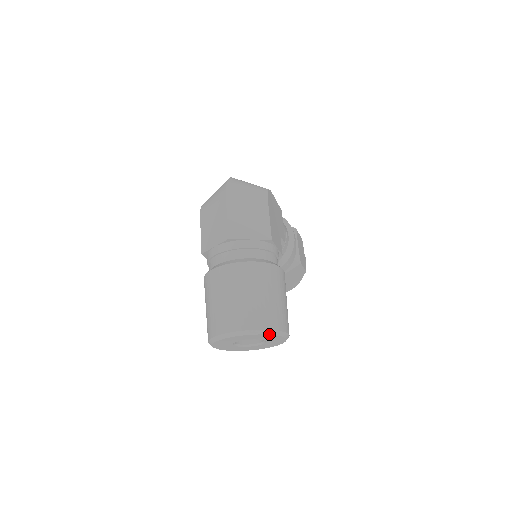
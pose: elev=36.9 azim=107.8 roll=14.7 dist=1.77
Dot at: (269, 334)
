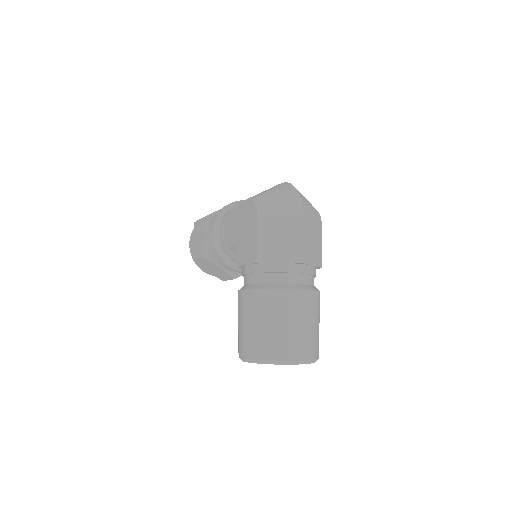
Dot at: occluded
